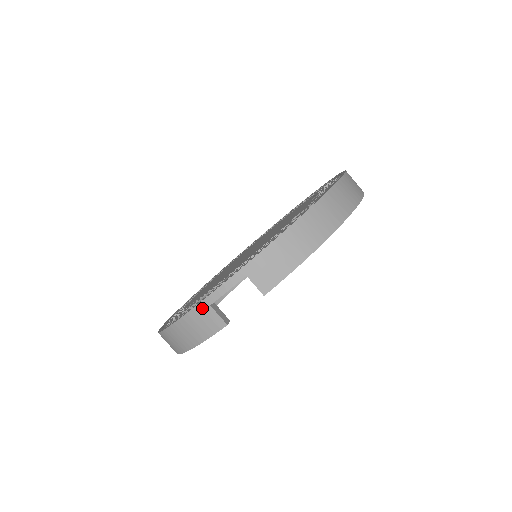
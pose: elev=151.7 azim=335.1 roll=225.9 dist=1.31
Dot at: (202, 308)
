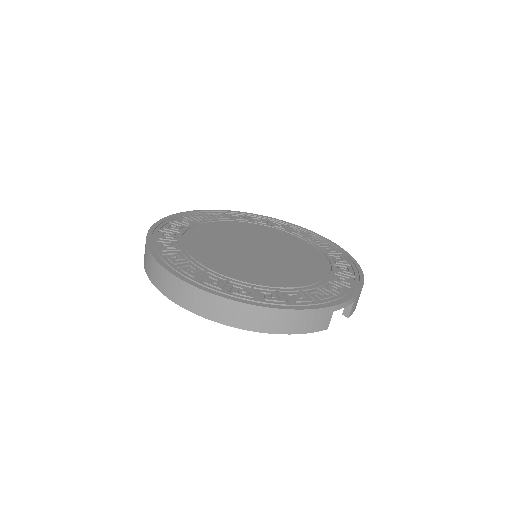
Dot at: (329, 311)
